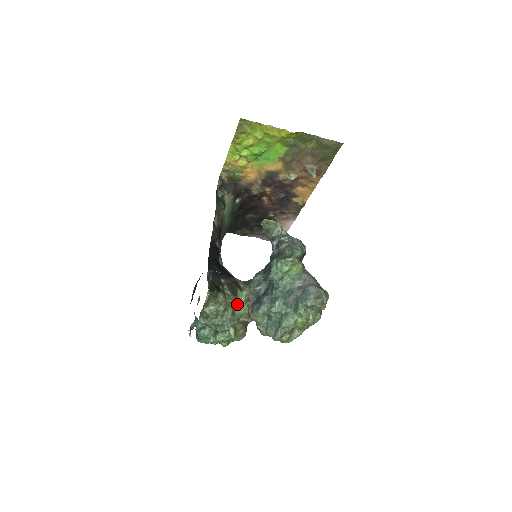
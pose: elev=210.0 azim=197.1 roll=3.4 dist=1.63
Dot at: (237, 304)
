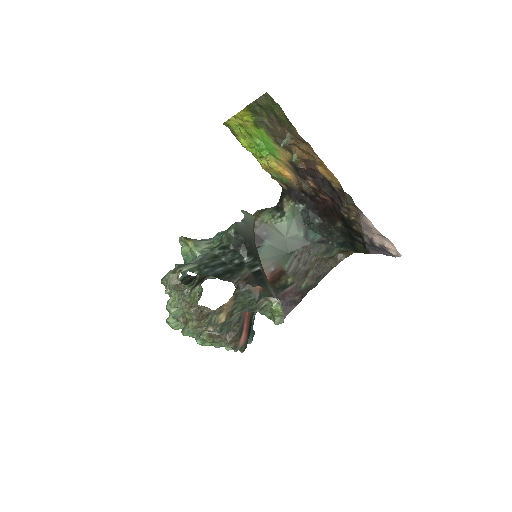
Dot at: (196, 297)
